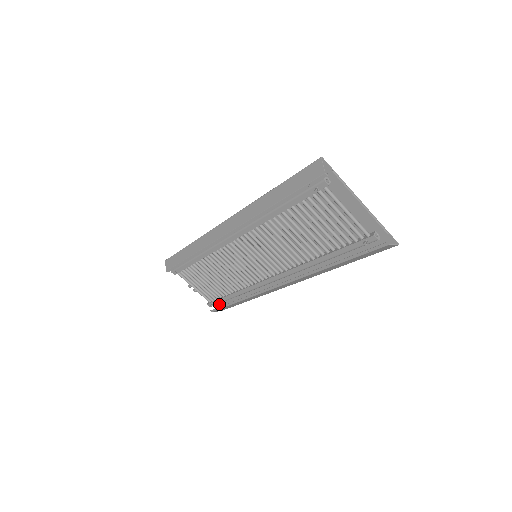
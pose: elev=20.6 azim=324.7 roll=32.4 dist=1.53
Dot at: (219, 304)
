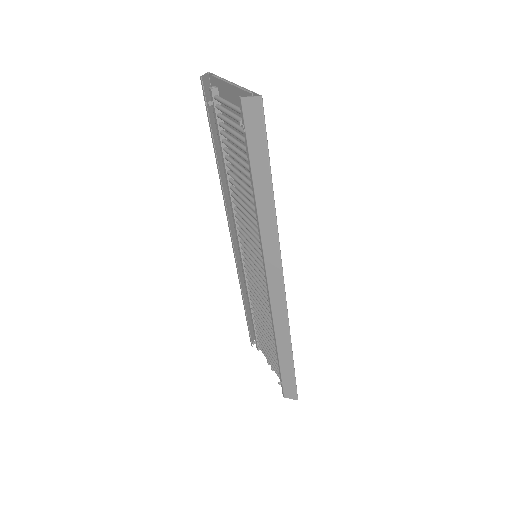
Dot at: occluded
